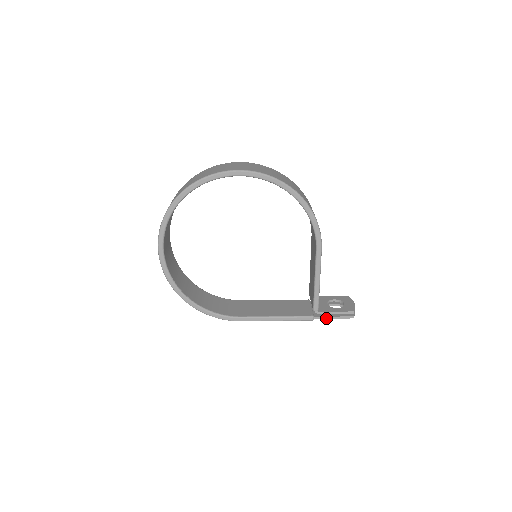
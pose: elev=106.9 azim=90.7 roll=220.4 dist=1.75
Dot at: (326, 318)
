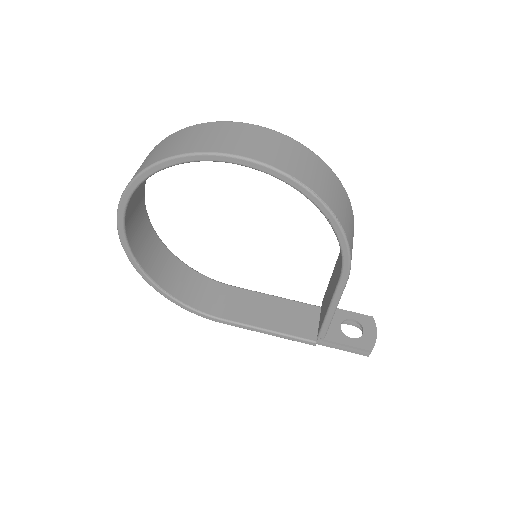
Dot at: (332, 347)
